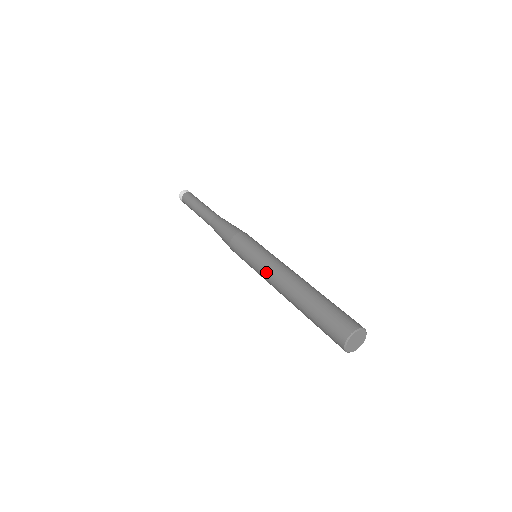
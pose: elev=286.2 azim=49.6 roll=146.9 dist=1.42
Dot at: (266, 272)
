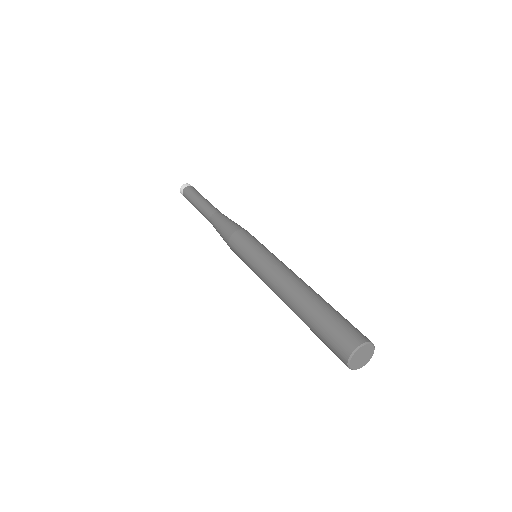
Dot at: (265, 273)
